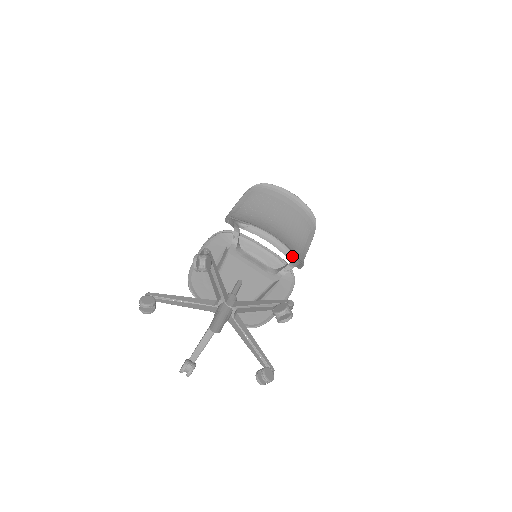
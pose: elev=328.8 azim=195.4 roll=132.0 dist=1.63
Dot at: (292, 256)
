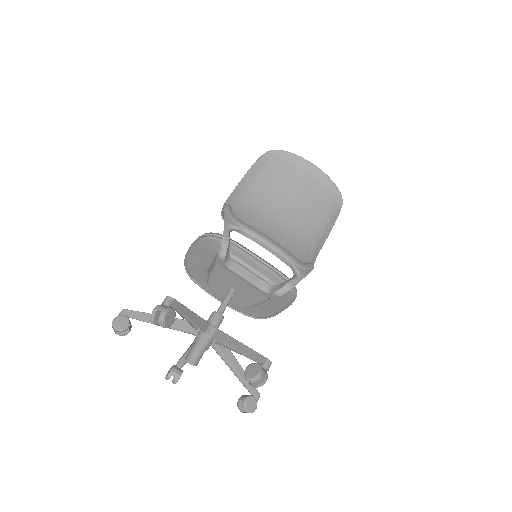
Dot at: (294, 268)
